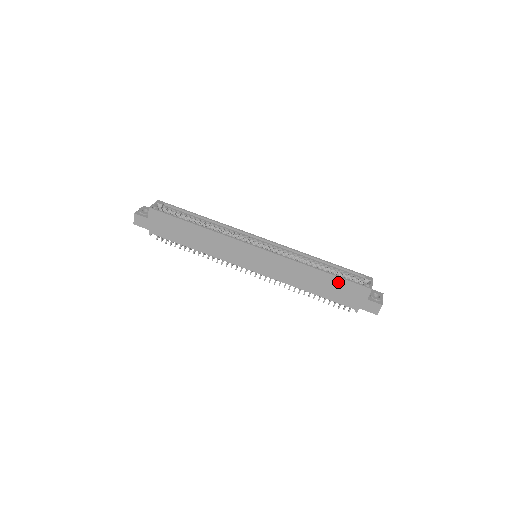
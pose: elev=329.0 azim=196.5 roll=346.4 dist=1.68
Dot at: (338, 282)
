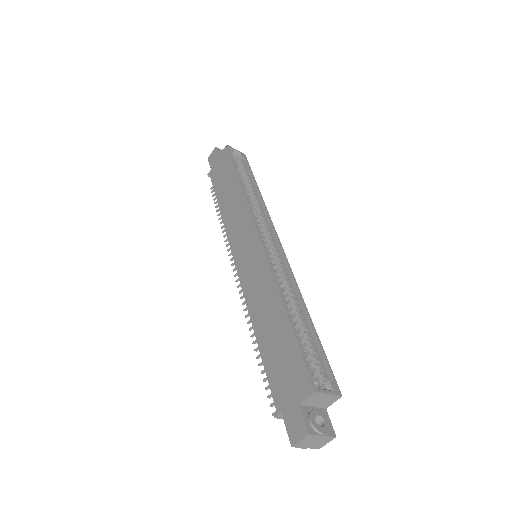
Dot at: (290, 345)
